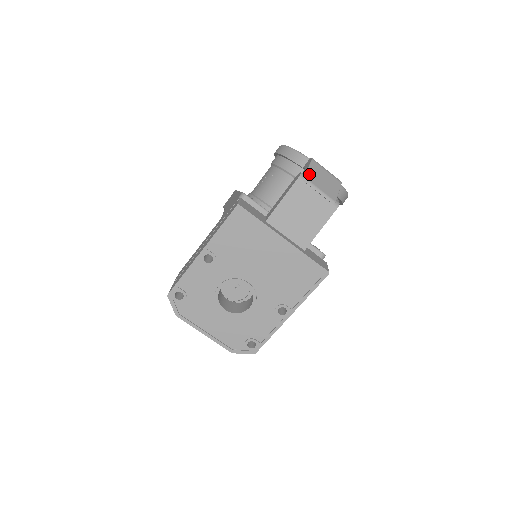
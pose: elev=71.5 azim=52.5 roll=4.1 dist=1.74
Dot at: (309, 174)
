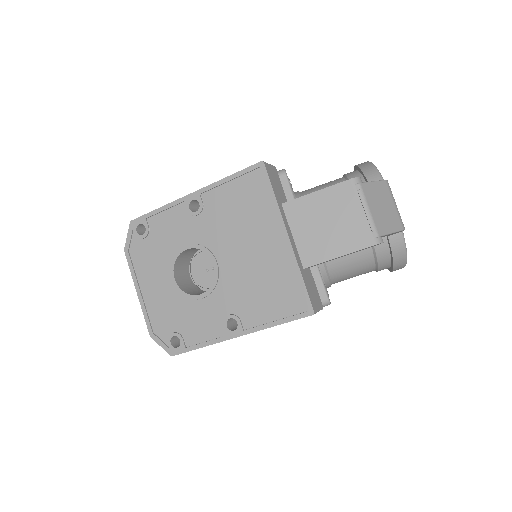
Dot at: (369, 186)
